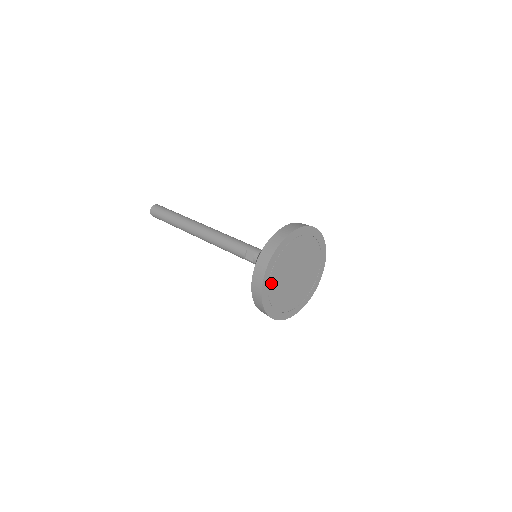
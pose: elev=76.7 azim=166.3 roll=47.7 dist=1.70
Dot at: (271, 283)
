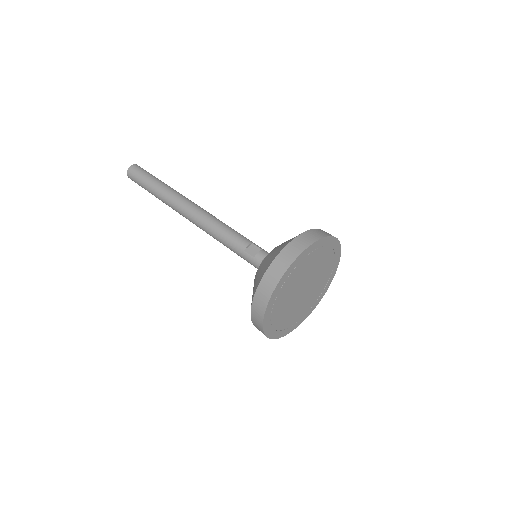
Dot at: (295, 270)
